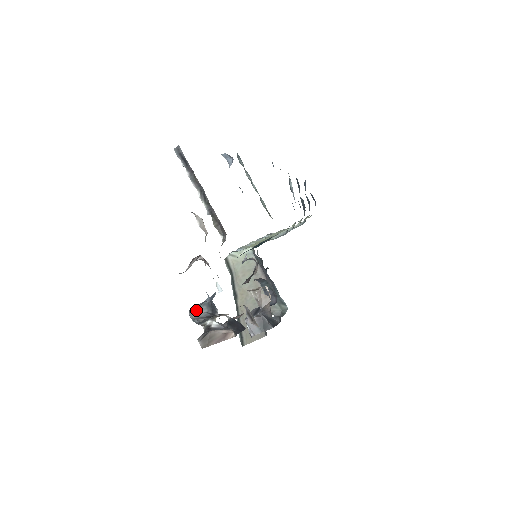
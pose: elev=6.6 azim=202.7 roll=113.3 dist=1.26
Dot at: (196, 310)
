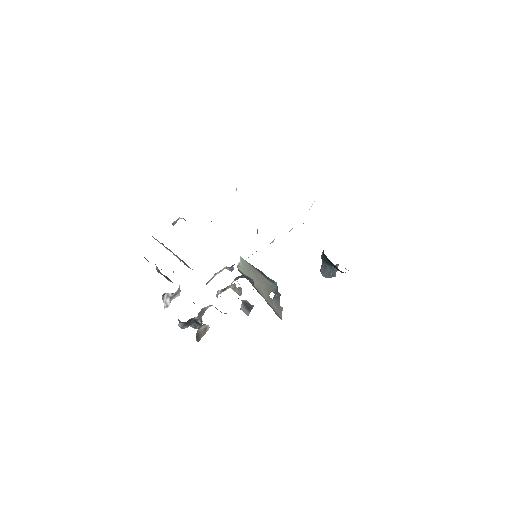
Dot at: (179, 324)
